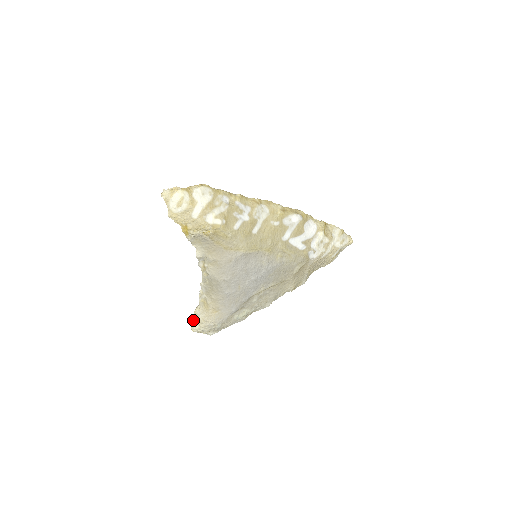
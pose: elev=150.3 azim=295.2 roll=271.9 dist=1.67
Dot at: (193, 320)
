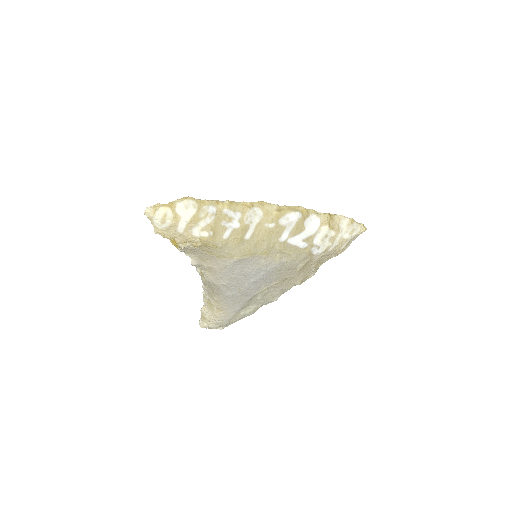
Dot at: (201, 318)
